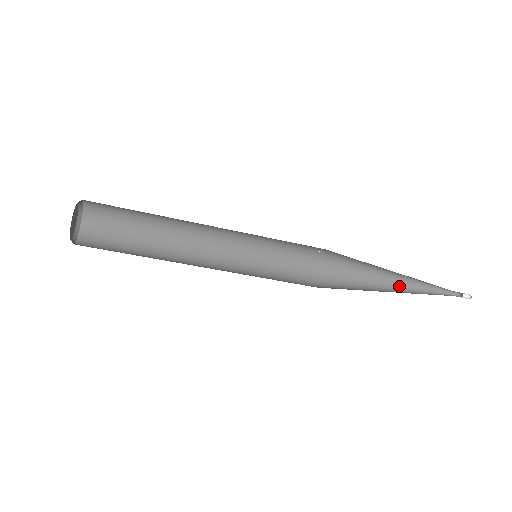
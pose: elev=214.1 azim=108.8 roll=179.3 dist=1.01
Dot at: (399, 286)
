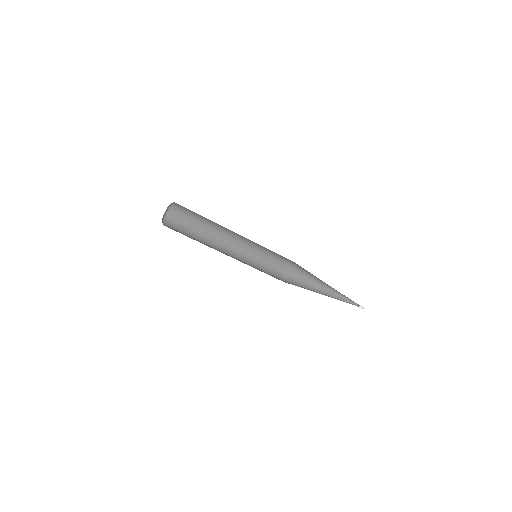
Dot at: (326, 293)
